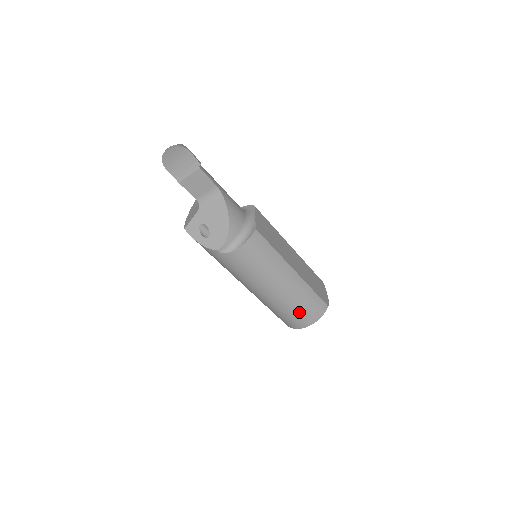
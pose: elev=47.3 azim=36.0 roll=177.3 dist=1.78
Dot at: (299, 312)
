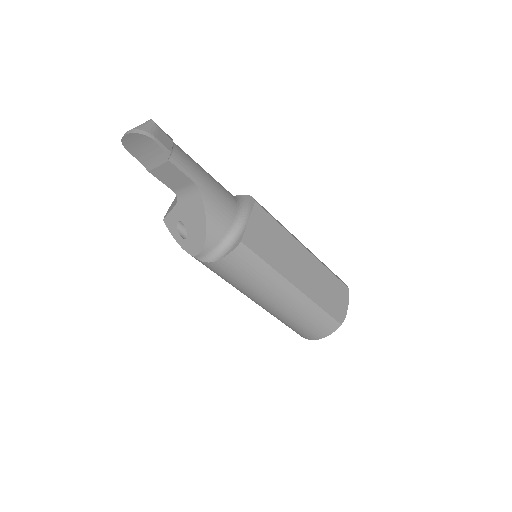
Dot at: (300, 327)
